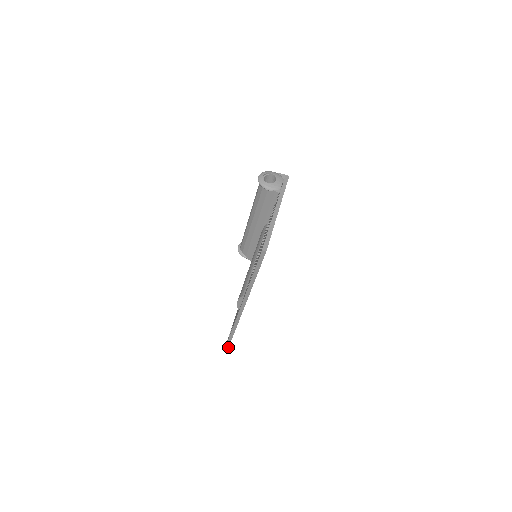
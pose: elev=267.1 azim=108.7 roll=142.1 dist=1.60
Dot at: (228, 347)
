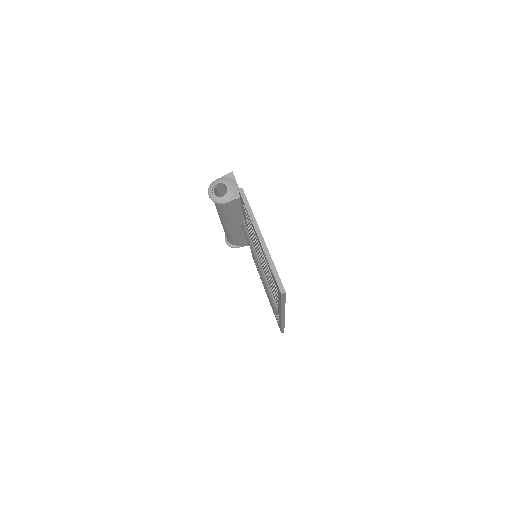
Dot at: occluded
